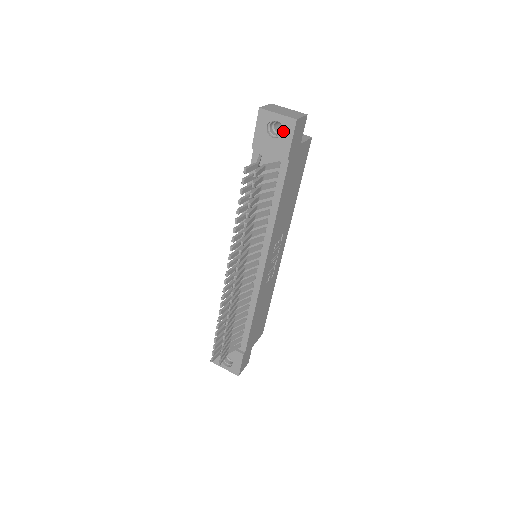
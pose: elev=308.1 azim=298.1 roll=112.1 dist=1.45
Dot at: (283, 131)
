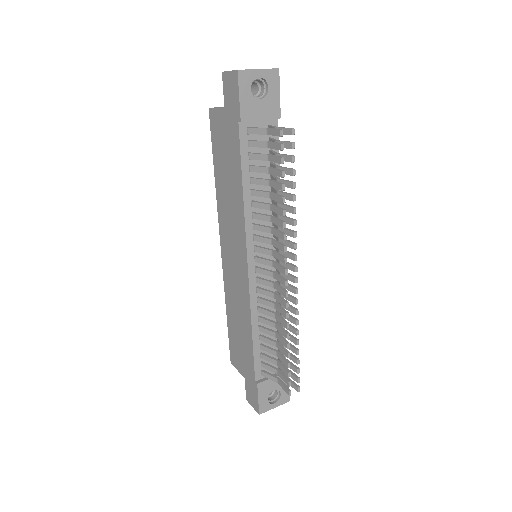
Dot at: (269, 87)
